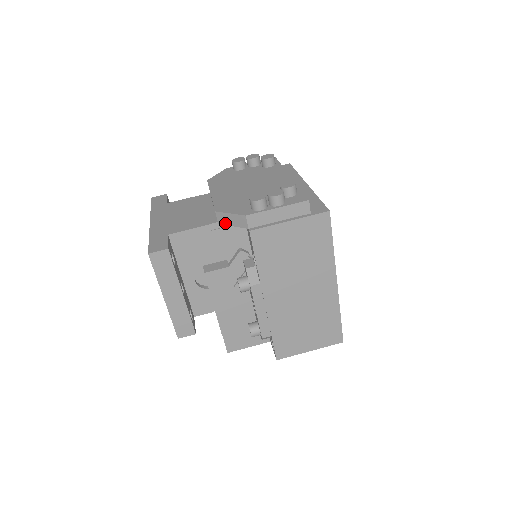
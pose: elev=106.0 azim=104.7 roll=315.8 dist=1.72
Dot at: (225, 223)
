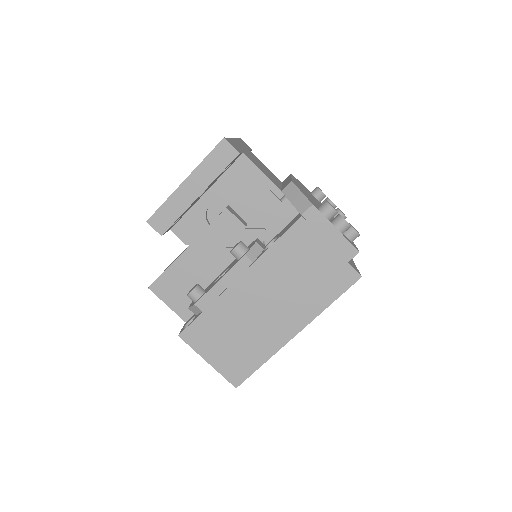
Dot at: (288, 195)
